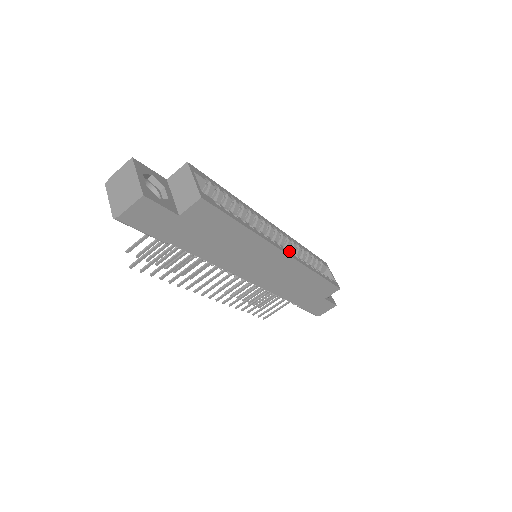
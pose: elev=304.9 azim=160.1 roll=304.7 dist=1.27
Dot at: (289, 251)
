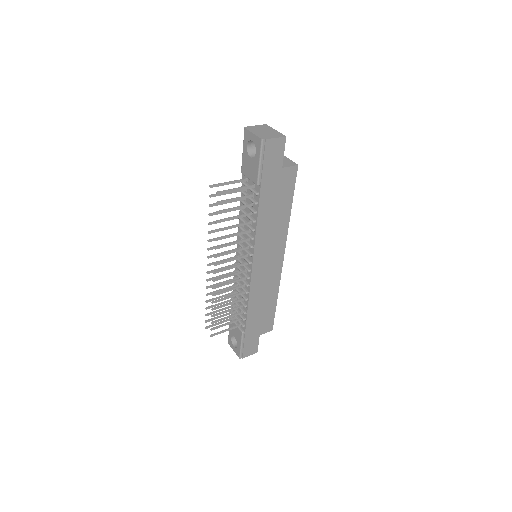
Dot at: occluded
